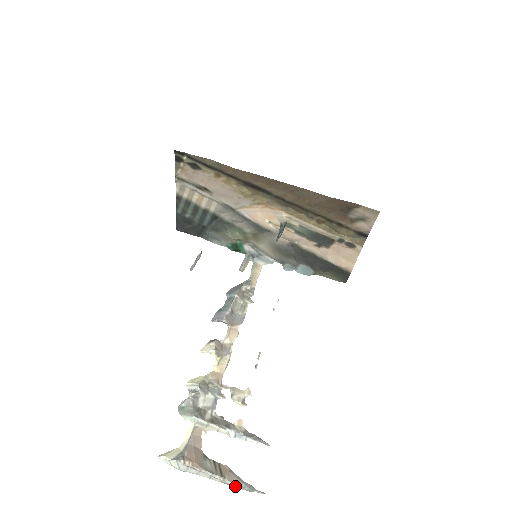
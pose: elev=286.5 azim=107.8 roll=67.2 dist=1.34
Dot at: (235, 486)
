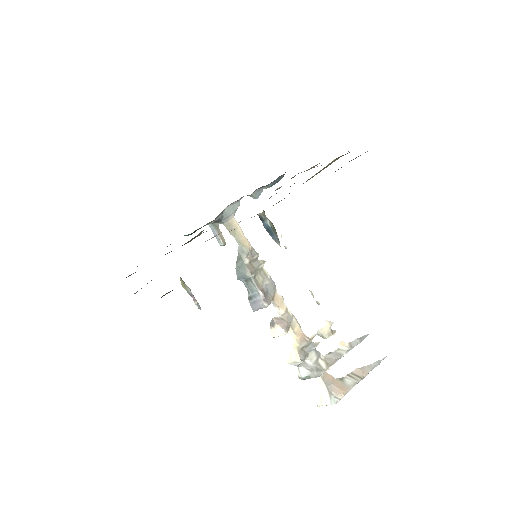
Dot at: occluded
